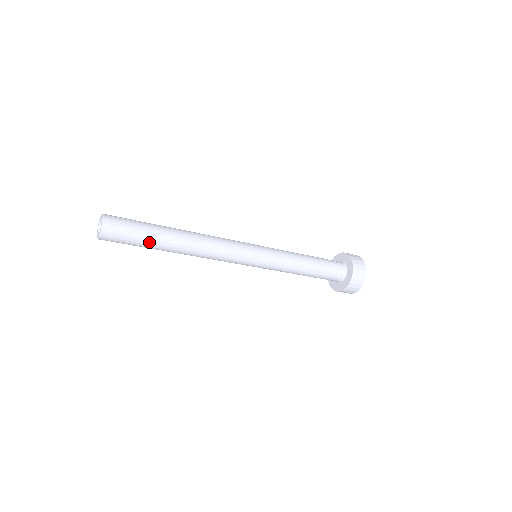
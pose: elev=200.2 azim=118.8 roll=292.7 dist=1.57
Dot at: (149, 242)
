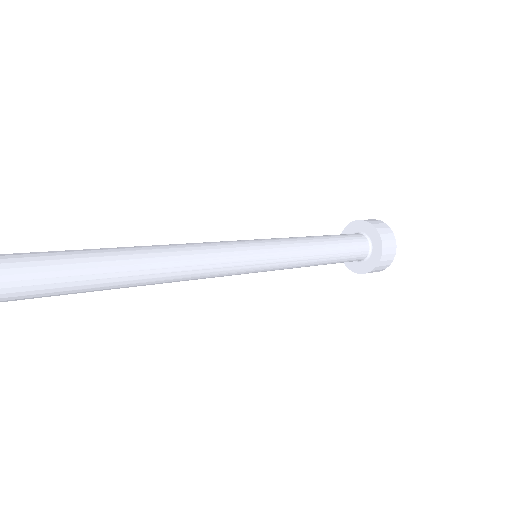
Dot at: (93, 284)
